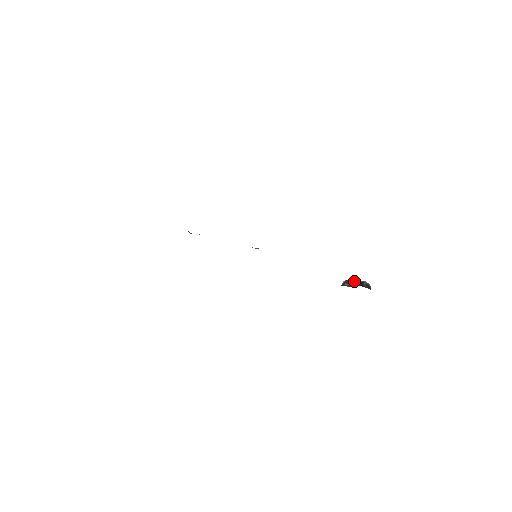
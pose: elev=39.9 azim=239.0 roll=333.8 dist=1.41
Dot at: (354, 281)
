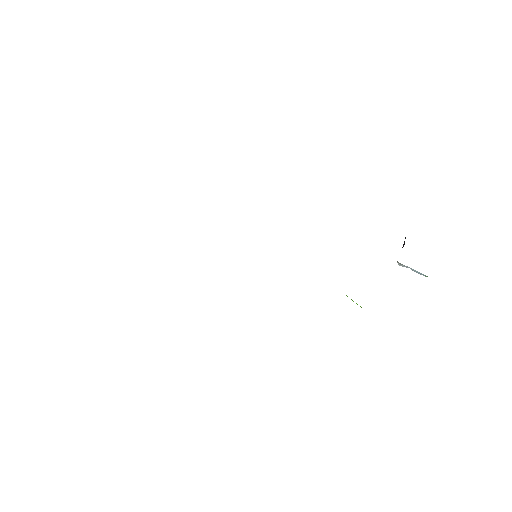
Dot at: occluded
